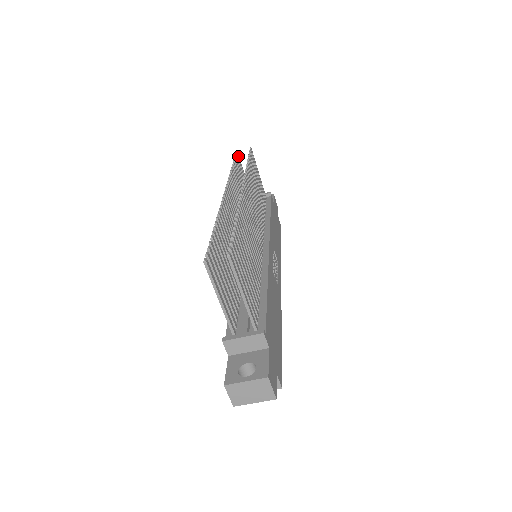
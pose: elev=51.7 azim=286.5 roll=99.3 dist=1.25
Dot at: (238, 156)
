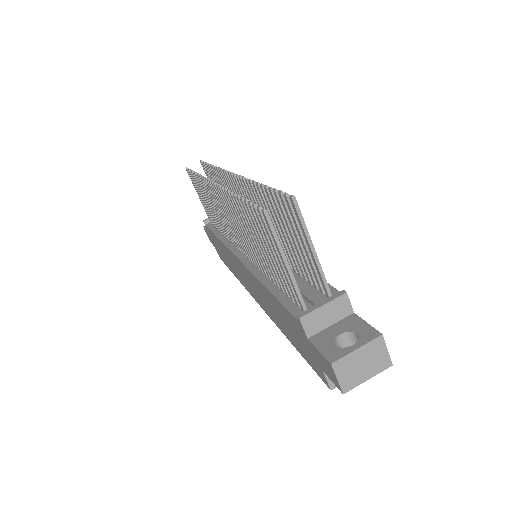
Dot at: occluded
